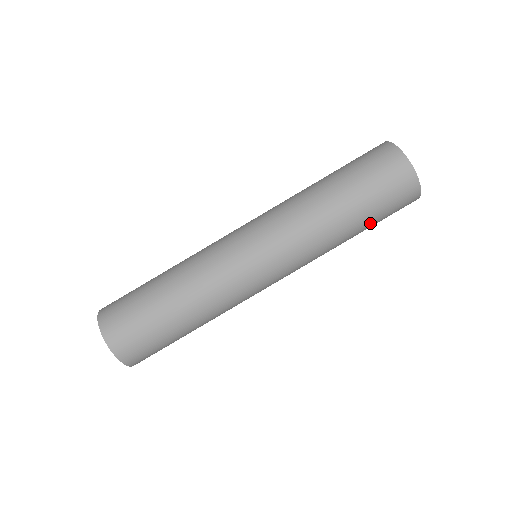
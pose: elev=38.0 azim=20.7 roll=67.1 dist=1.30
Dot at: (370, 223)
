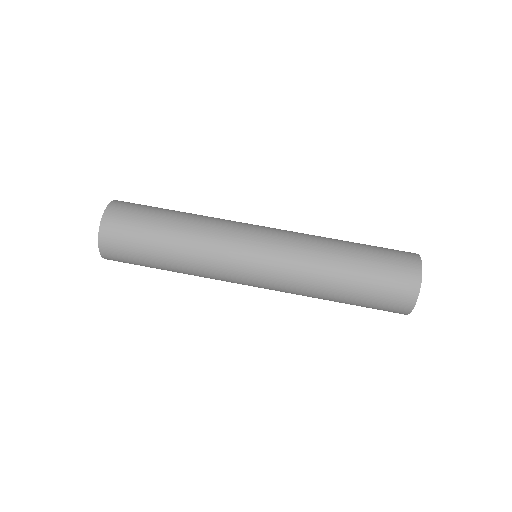
Dot at: (361, 288)
